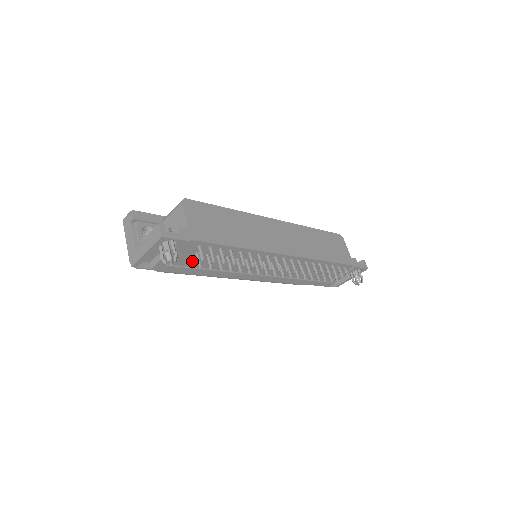
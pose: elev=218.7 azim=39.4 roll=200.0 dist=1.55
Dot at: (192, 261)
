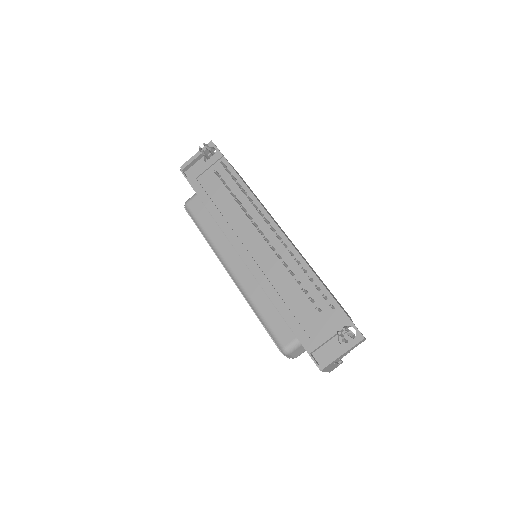
Dot at: (212, 187)
